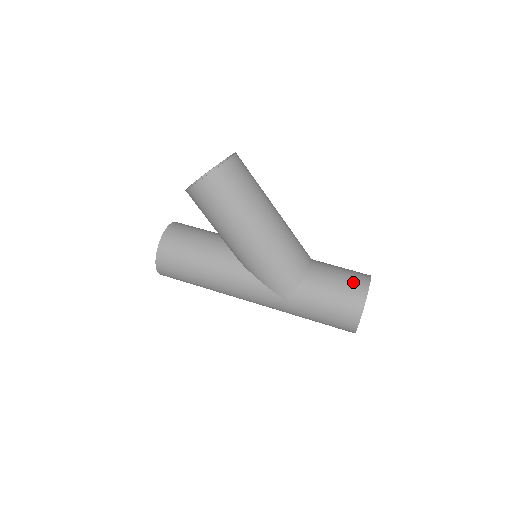
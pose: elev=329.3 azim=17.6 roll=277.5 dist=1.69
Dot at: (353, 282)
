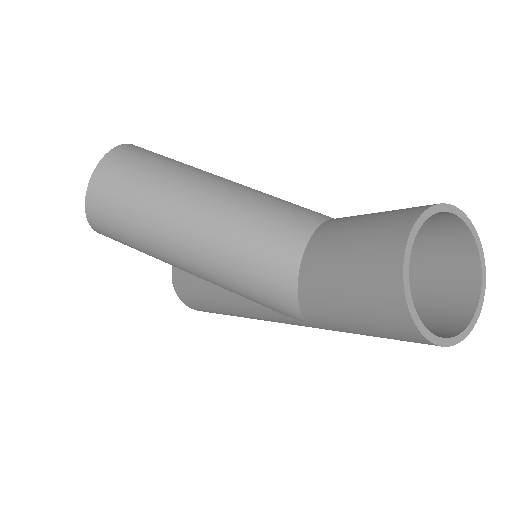
Dot at: (371, 257)
